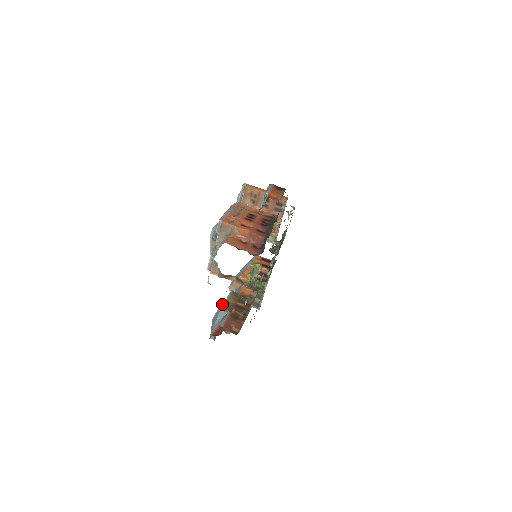
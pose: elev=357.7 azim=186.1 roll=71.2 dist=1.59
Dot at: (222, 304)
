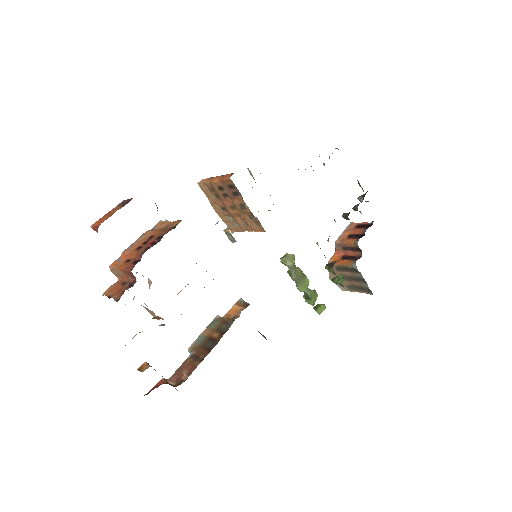
Dot at: occluded
